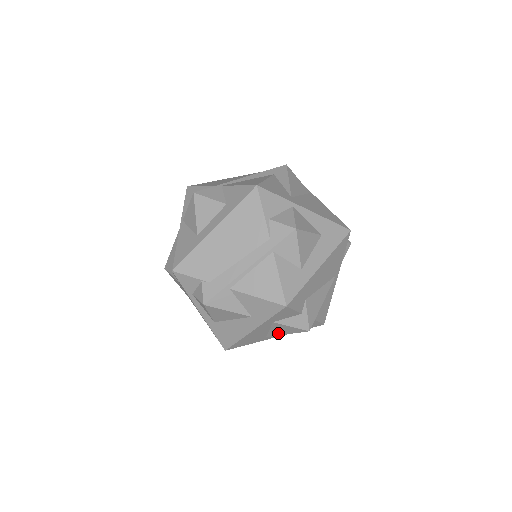
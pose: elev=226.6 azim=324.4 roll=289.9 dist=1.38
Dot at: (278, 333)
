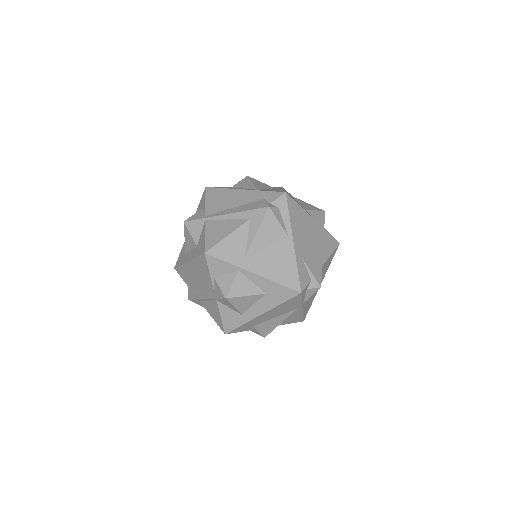
Dot at: occluded
